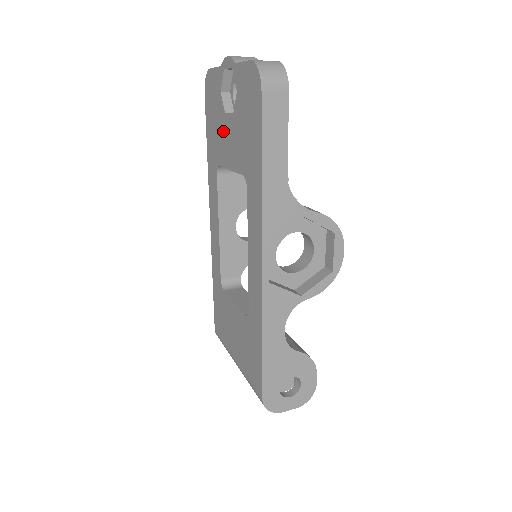
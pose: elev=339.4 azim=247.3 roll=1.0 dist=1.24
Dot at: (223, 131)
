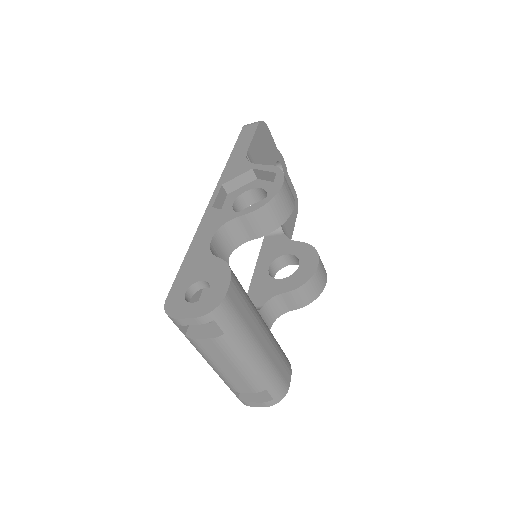
Dot at: occluded
